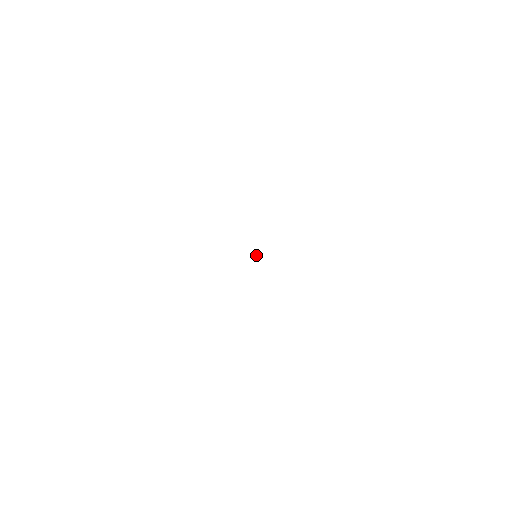
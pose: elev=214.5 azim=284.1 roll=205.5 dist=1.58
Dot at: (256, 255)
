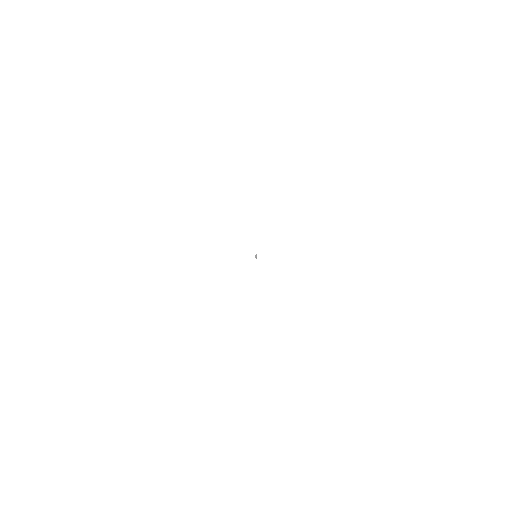
Dot at: (256, 255)
